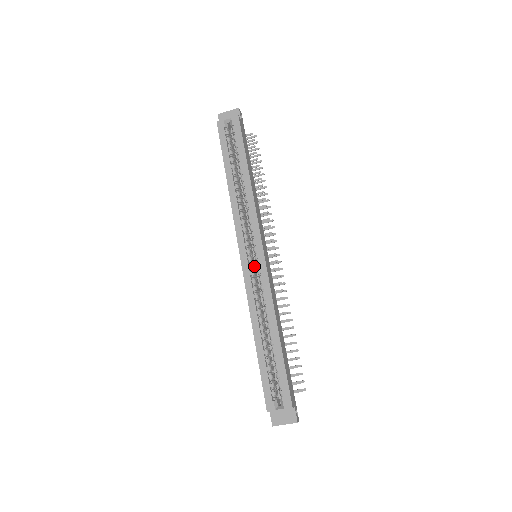
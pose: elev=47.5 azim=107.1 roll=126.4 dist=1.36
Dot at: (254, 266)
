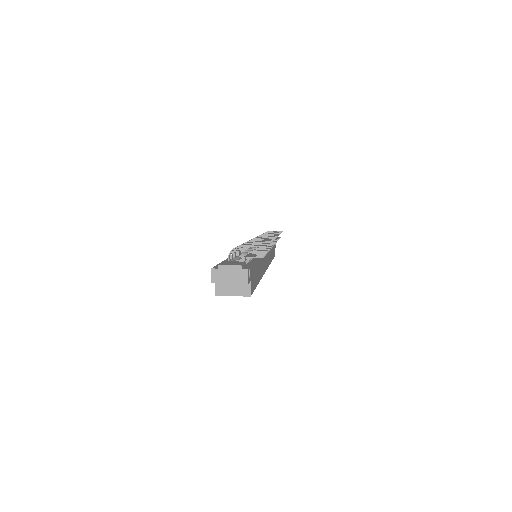
Dot at: occluded
